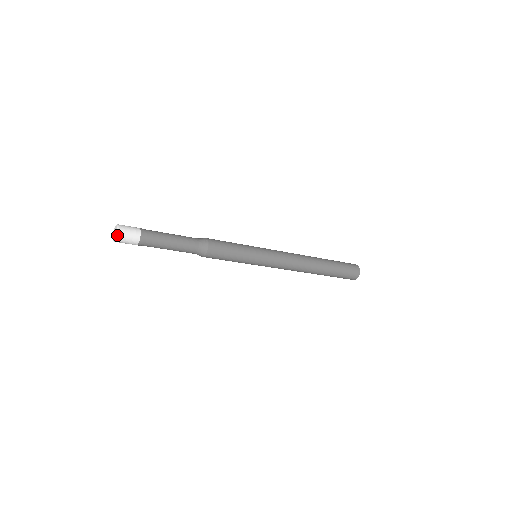
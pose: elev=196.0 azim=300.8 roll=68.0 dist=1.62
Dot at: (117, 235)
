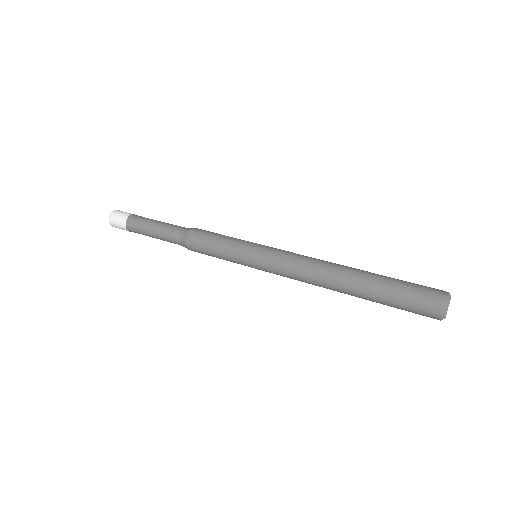
Dot at: (109, 223)
